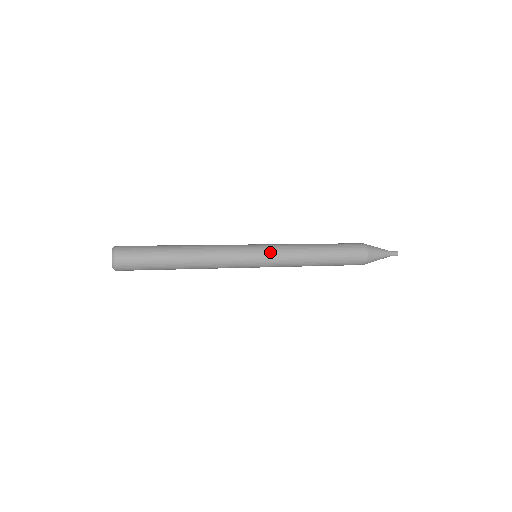
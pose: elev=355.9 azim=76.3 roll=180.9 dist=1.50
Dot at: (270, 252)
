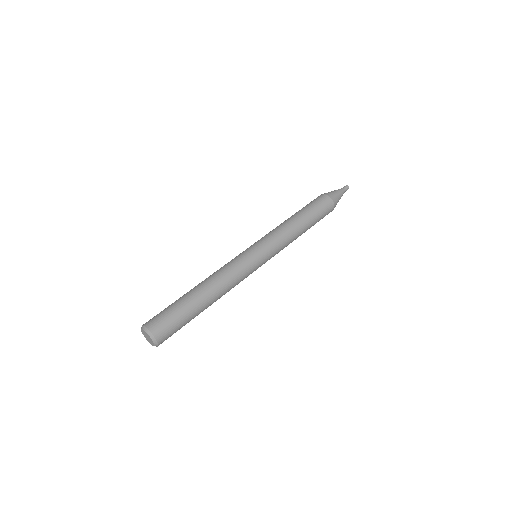
Dot at: (272, 254)
